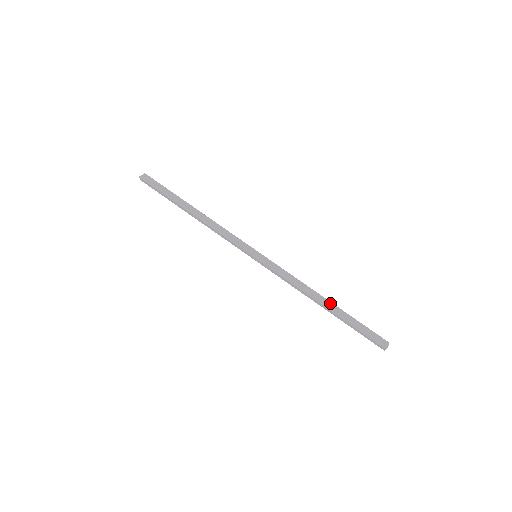
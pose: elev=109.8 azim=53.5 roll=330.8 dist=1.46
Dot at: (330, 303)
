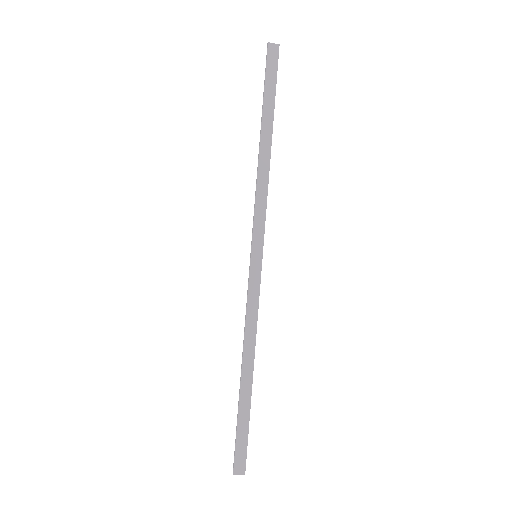
Dot at: (250, 380)
